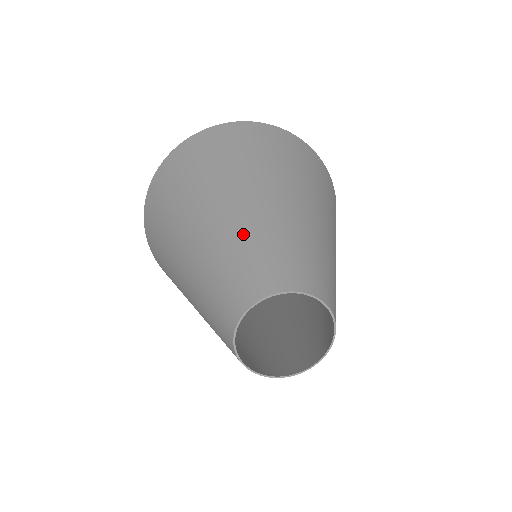
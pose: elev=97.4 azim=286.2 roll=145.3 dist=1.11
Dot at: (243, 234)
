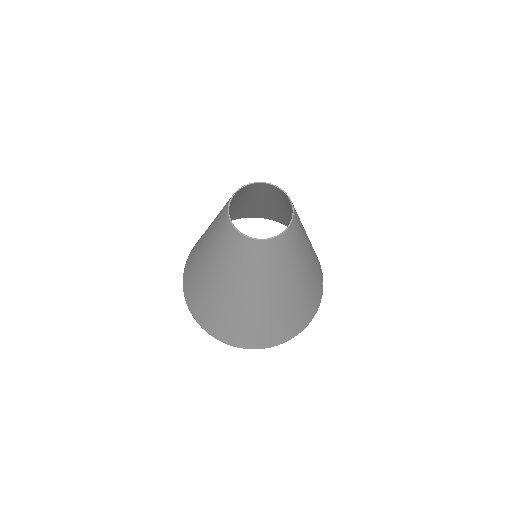
Dot at: (245, 196)
